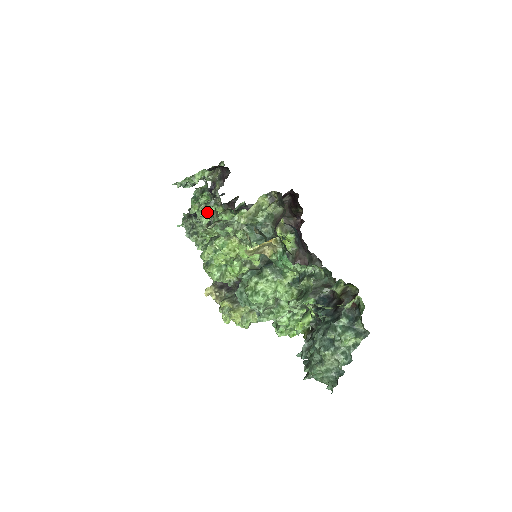
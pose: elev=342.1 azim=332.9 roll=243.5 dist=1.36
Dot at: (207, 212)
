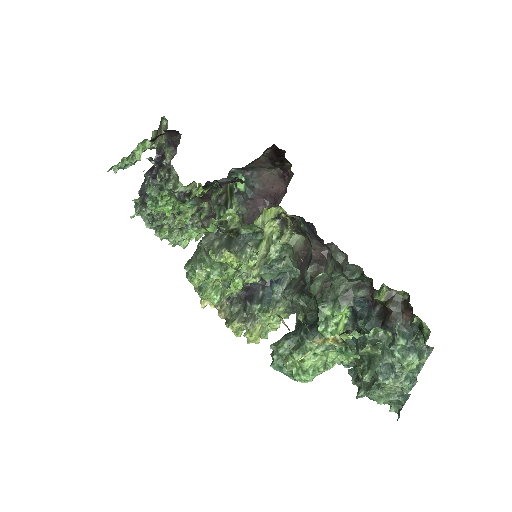
Dot at: (184, 235)
